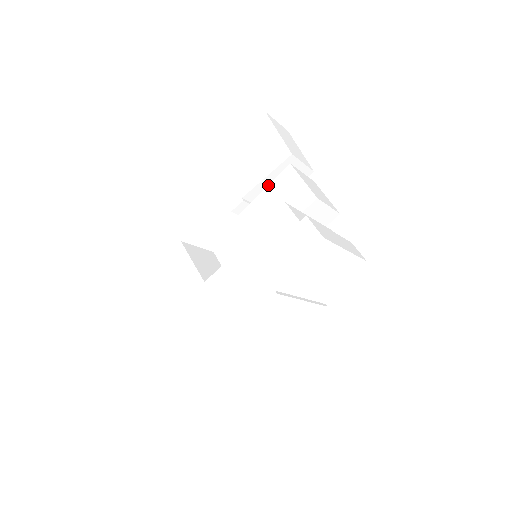
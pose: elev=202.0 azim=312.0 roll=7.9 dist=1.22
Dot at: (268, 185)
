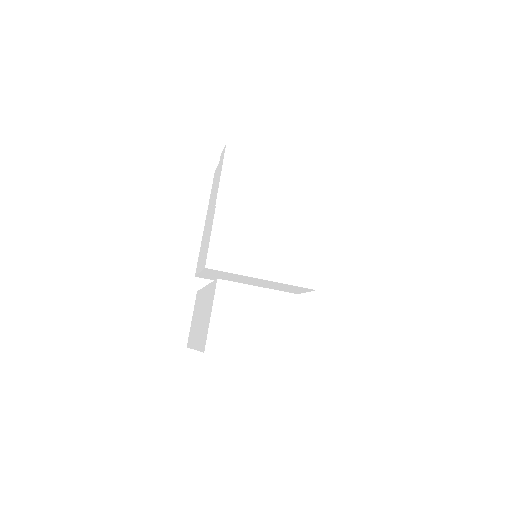
Dot at: occluded
